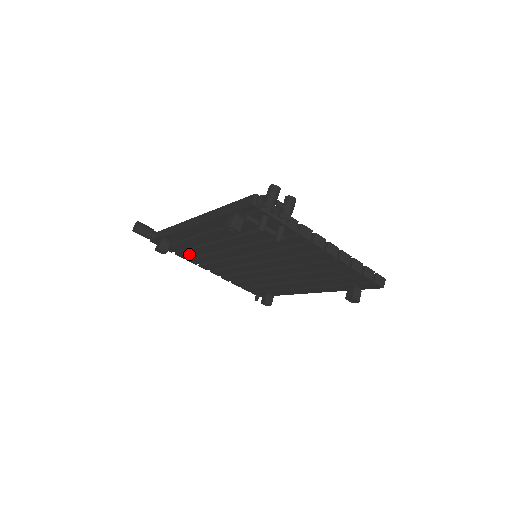
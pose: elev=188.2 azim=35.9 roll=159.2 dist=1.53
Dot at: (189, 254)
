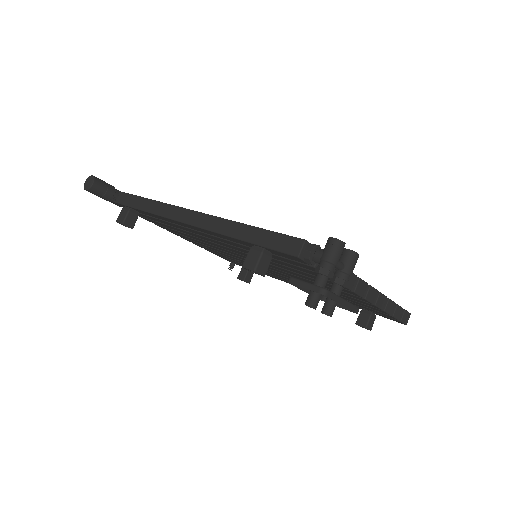
Dot at: (160, 224)
